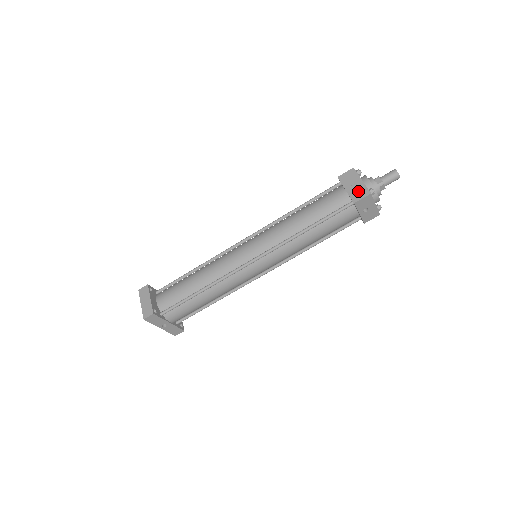
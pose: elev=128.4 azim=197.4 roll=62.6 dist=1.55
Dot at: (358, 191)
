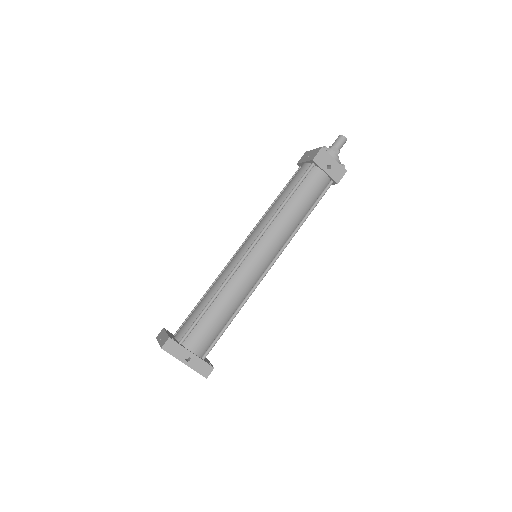
Dot at: (313, 154)
